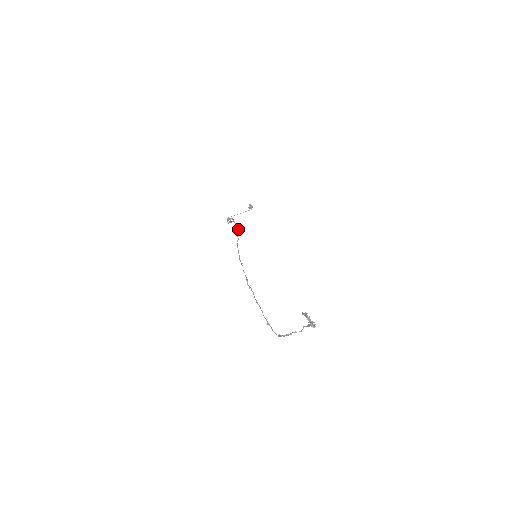
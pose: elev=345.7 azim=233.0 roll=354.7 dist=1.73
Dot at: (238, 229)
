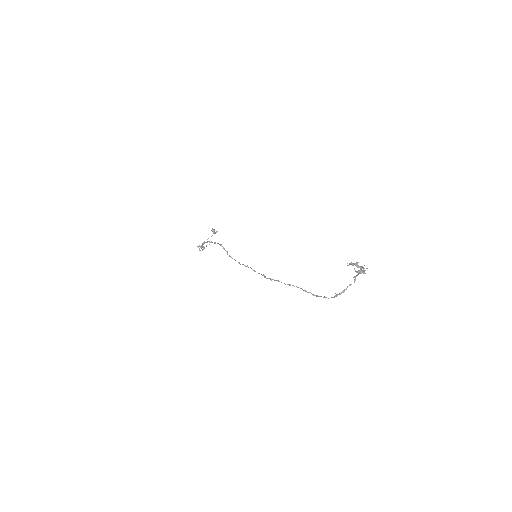
Dot at: (221, 244)
